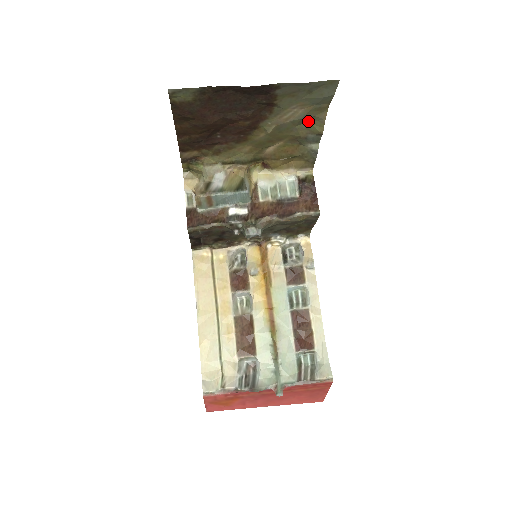
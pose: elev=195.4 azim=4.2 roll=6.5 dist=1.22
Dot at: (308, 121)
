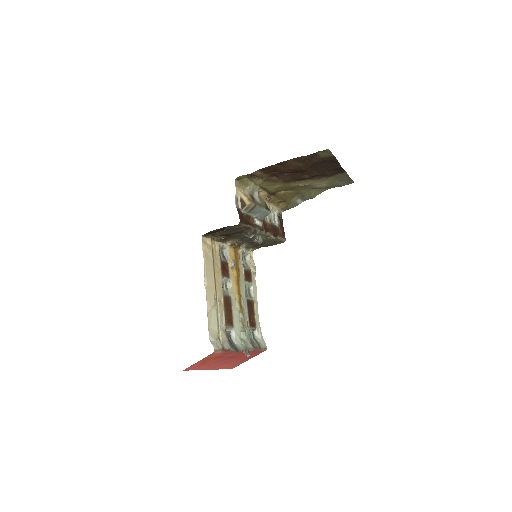
Dot at: (316, 189)
